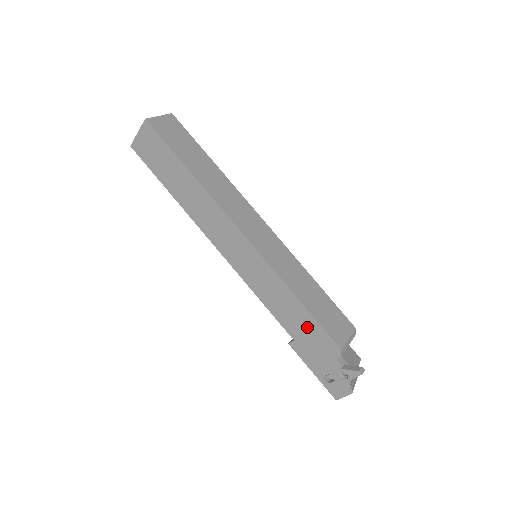
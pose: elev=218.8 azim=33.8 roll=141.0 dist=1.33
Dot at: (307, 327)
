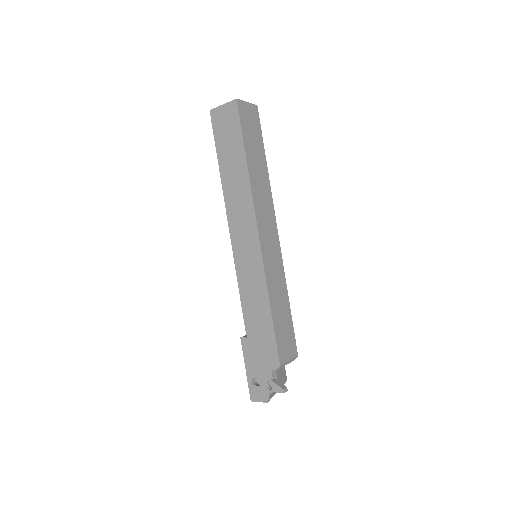
Dot at: (264, 334)
